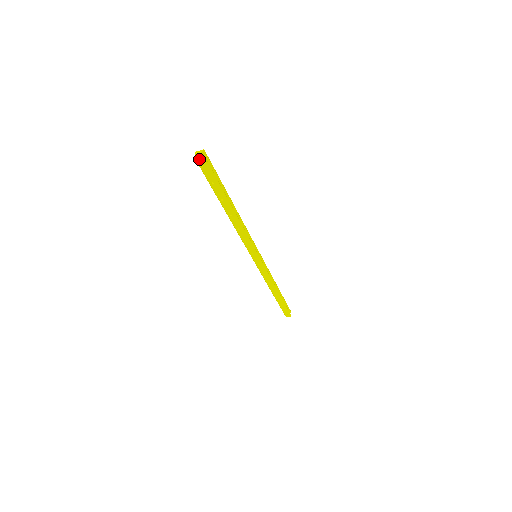
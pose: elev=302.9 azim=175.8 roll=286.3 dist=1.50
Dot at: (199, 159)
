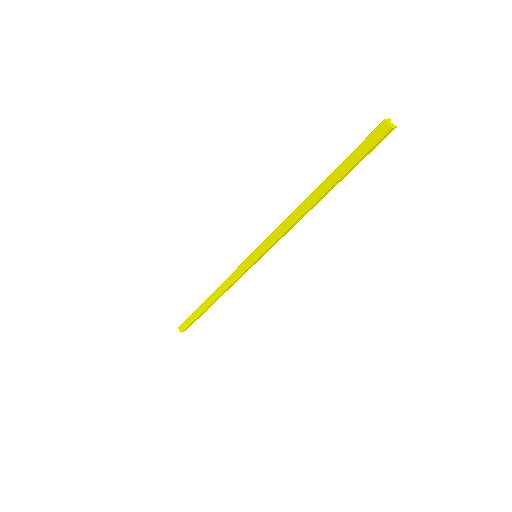
Dot at: (391, 130)
